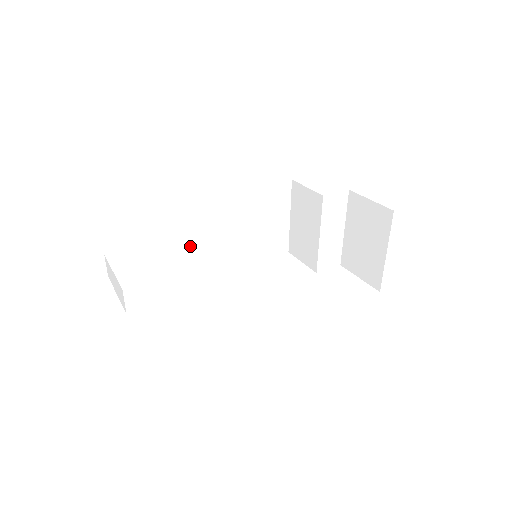
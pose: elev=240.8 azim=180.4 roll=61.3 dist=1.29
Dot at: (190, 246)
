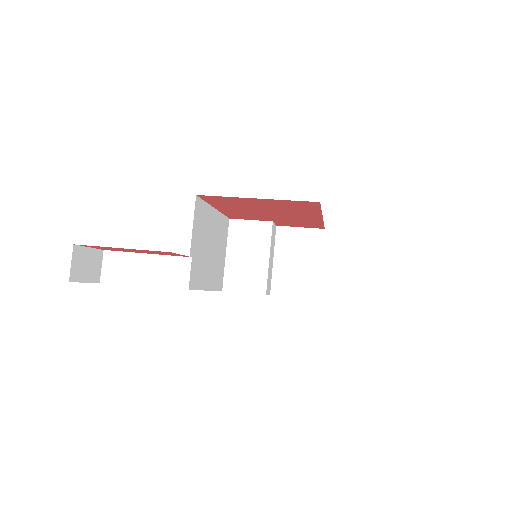
Dot at: (194, 248)
